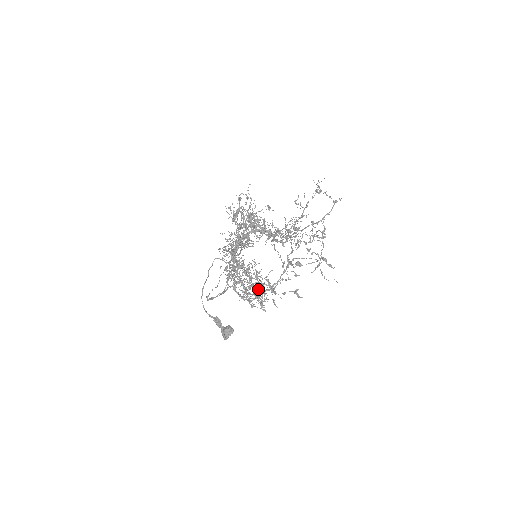
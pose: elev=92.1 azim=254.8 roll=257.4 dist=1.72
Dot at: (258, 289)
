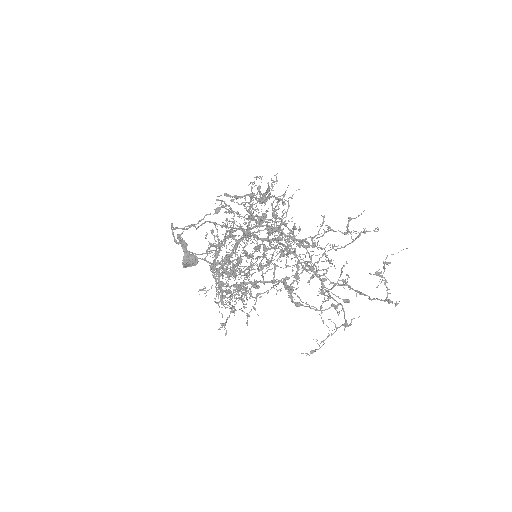
Dot at: (239, 286)
